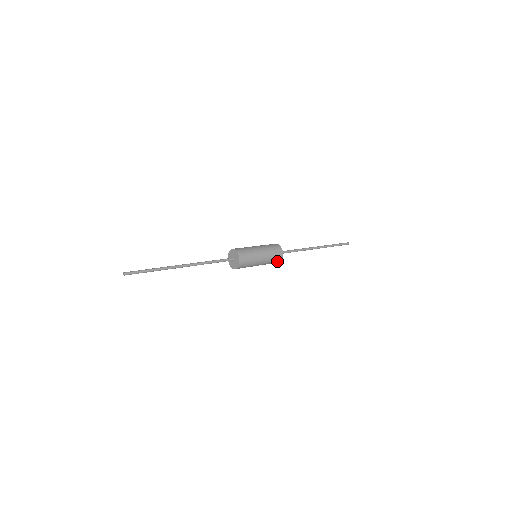
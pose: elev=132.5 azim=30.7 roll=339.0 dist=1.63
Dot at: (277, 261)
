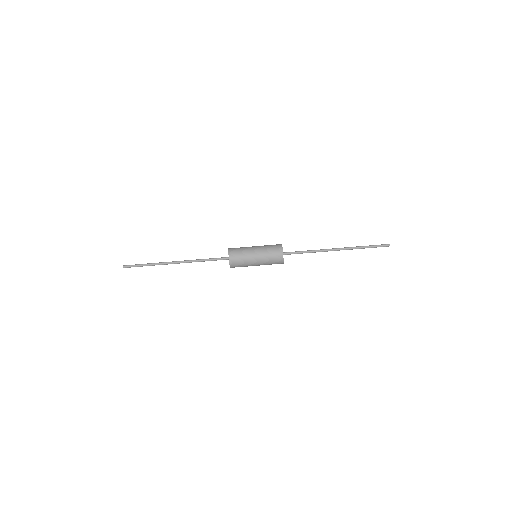
Dot at: (278, 263)
